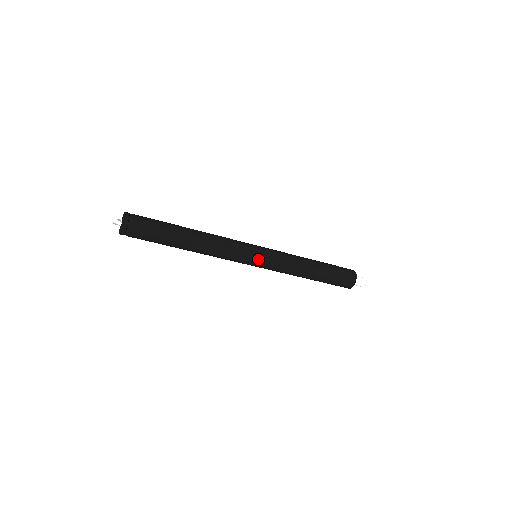
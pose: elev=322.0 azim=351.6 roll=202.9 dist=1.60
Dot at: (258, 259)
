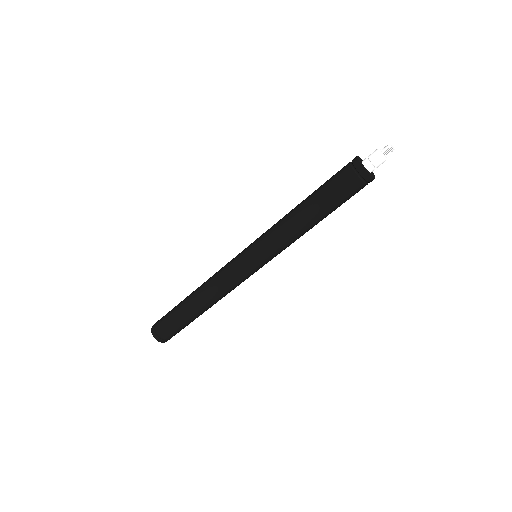
Dot at: (246, 250)
